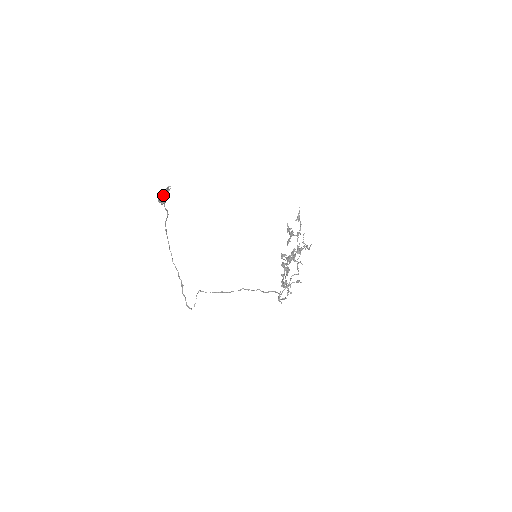
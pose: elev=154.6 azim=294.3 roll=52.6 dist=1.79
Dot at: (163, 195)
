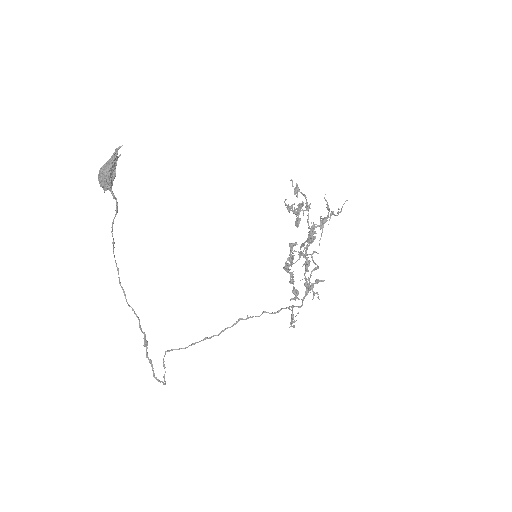
Dot at: (109, 166)
